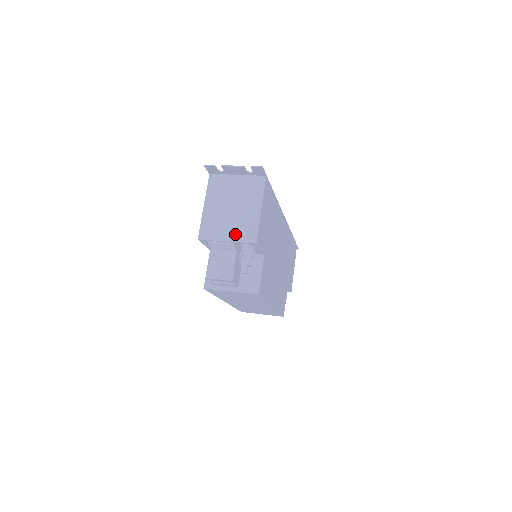
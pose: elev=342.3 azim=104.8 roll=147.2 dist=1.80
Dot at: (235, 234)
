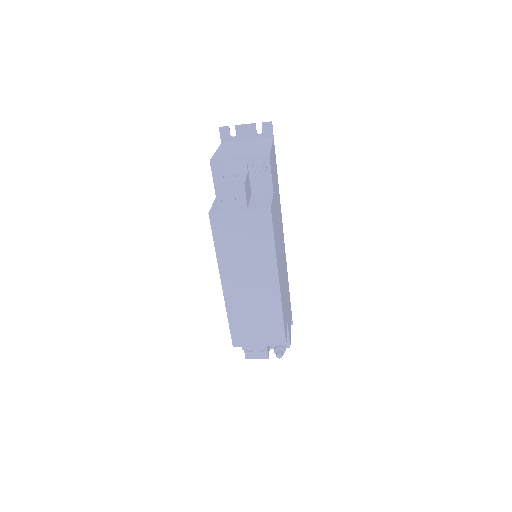
Dot at: (248, 155)
